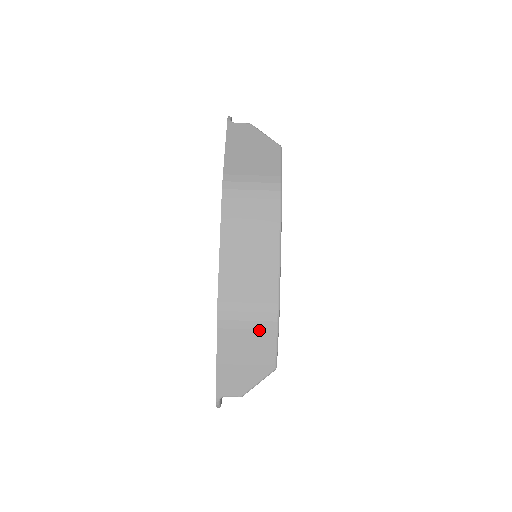
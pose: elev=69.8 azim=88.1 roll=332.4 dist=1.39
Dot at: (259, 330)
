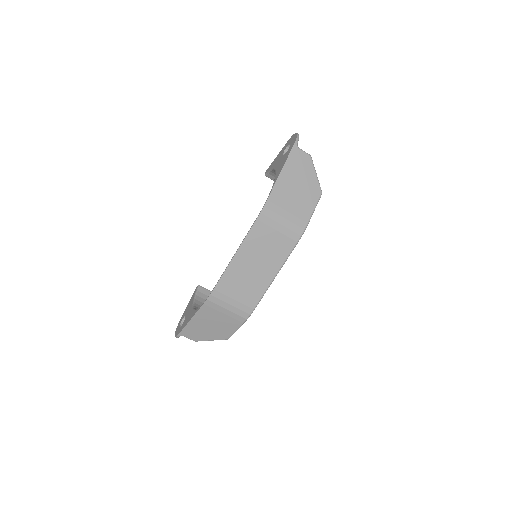
Dot at: (231, 318)
